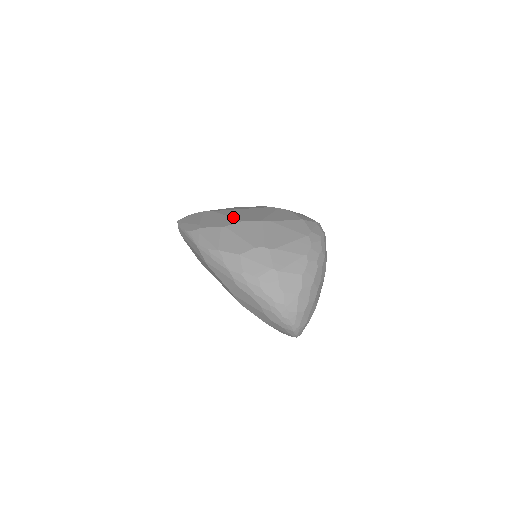
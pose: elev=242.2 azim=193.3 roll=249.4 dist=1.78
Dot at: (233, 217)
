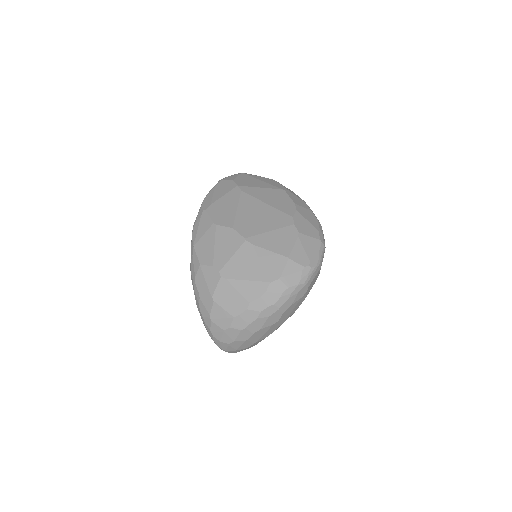
Dot at: (236, 215)
